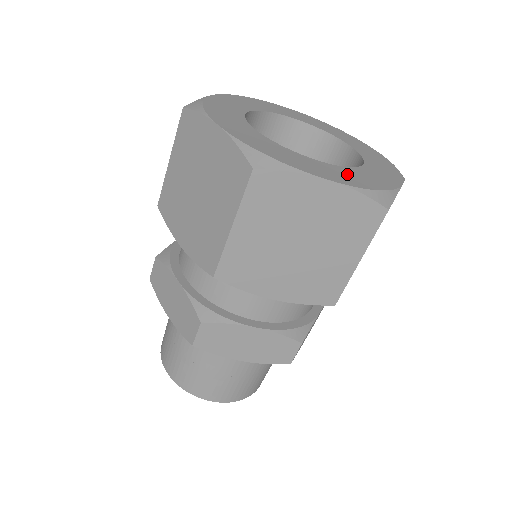
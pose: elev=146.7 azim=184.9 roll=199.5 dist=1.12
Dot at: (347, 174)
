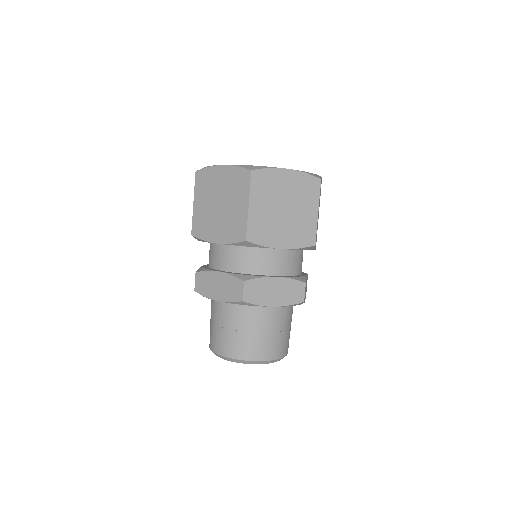
Dot at: occluded
